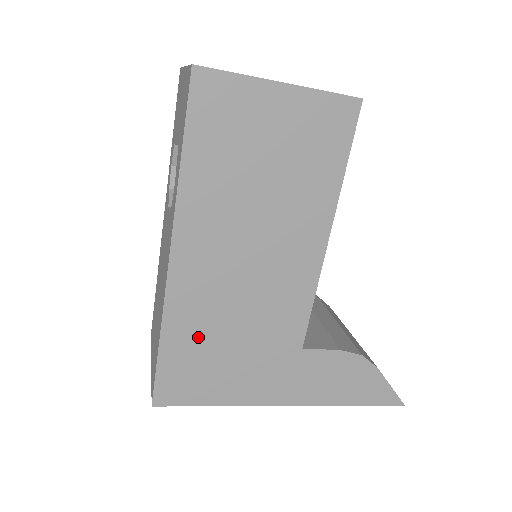
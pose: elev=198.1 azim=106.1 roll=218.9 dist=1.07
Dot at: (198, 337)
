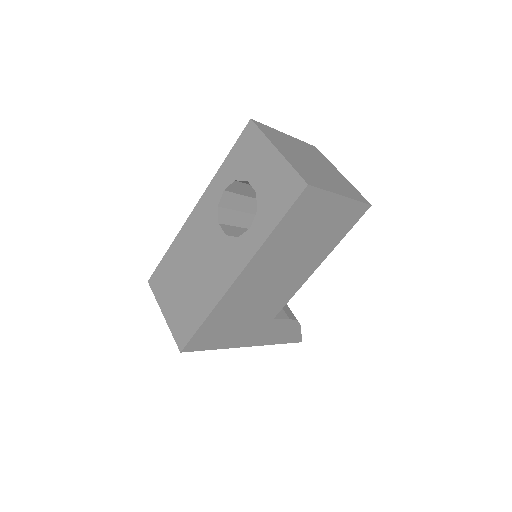
Dot at: (226, 317)
